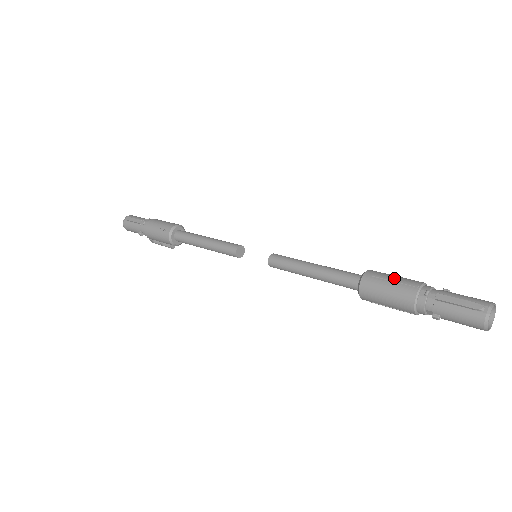
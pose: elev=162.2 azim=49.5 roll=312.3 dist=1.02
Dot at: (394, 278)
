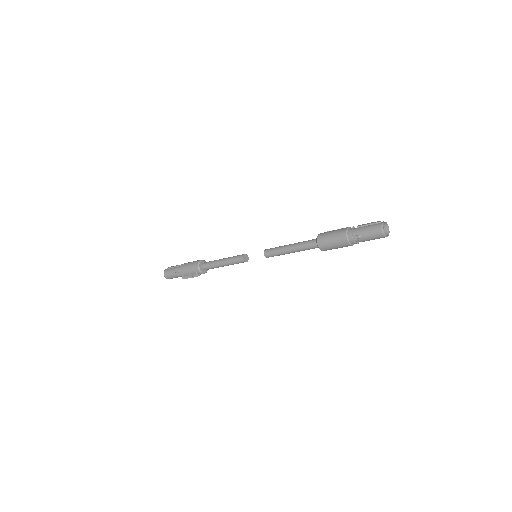
Dot at: occluded
